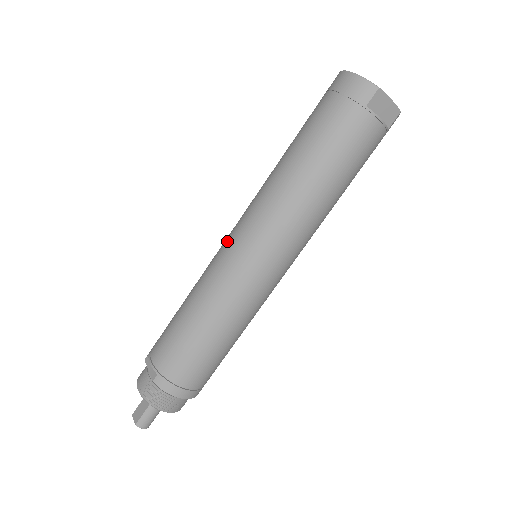
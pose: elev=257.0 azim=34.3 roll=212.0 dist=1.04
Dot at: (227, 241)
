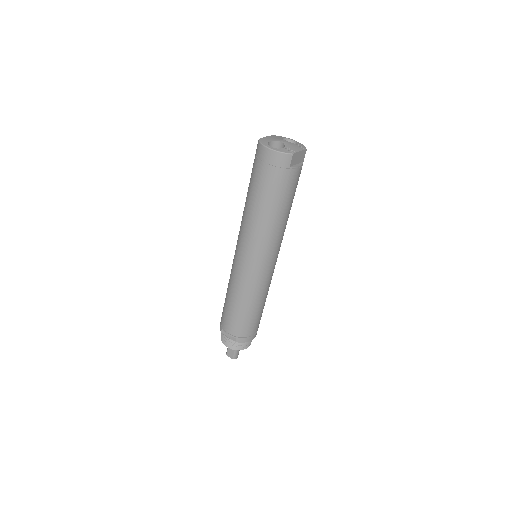
Dot at: (239, 262)
